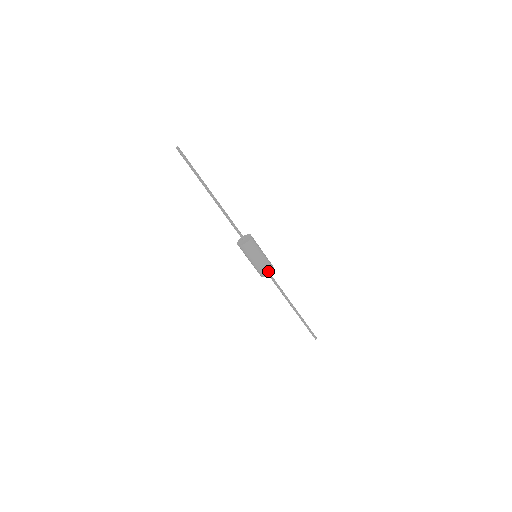
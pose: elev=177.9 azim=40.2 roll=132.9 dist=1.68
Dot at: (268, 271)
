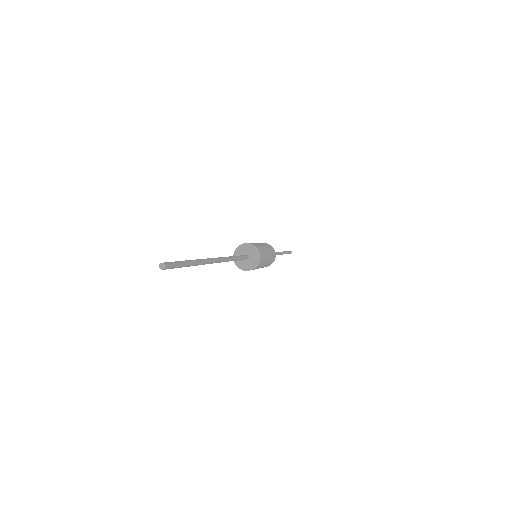
Dot at: (272, 261)
